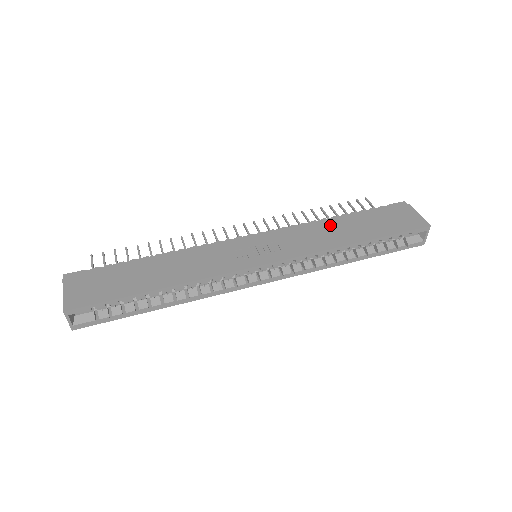
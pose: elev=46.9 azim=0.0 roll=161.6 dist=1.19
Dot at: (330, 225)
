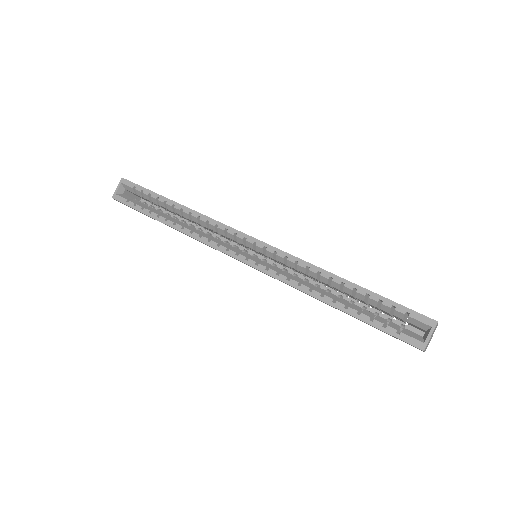
Dot at: occluded
